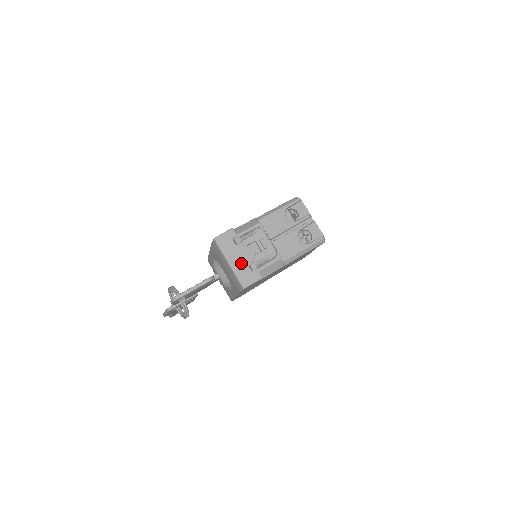
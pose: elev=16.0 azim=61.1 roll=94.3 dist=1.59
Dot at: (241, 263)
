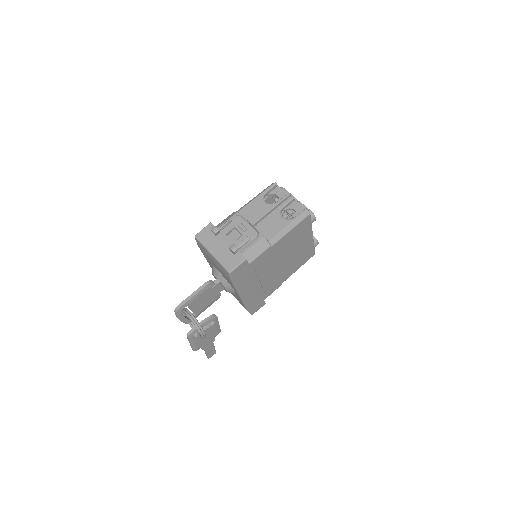
Dot at: (223, 250)
